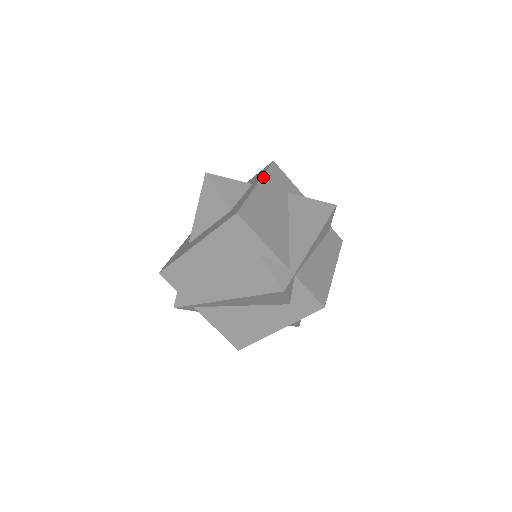
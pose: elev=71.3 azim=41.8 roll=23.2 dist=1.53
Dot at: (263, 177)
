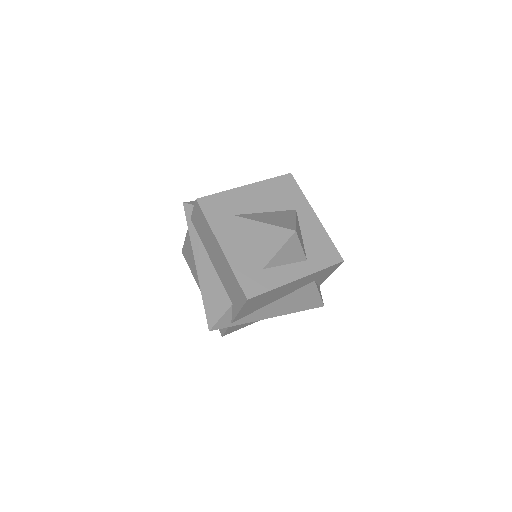
Dot at: (313, 274)
